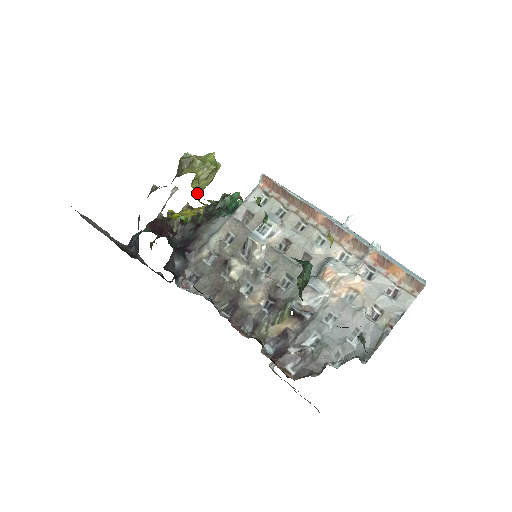
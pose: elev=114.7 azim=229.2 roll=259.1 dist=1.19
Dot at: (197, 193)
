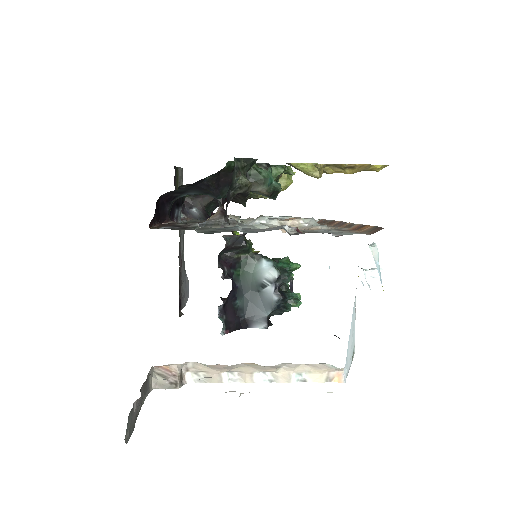
Dot at: occluded
